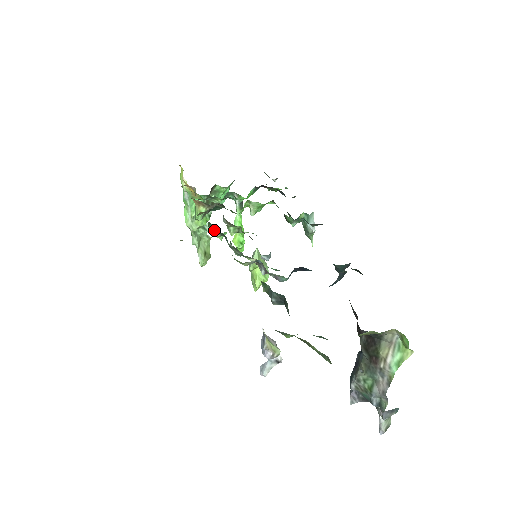
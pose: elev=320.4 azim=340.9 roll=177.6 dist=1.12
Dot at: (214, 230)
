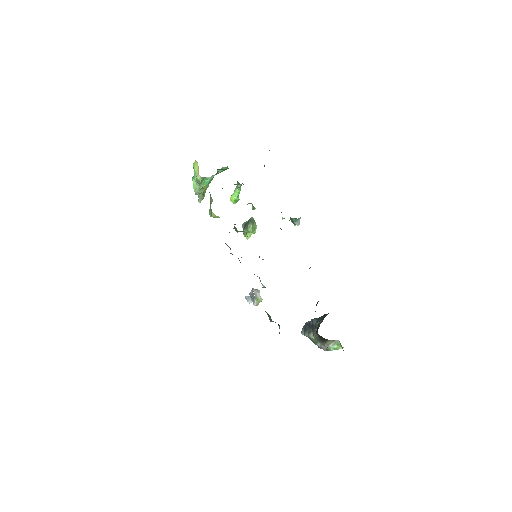
Dot at: occluded
